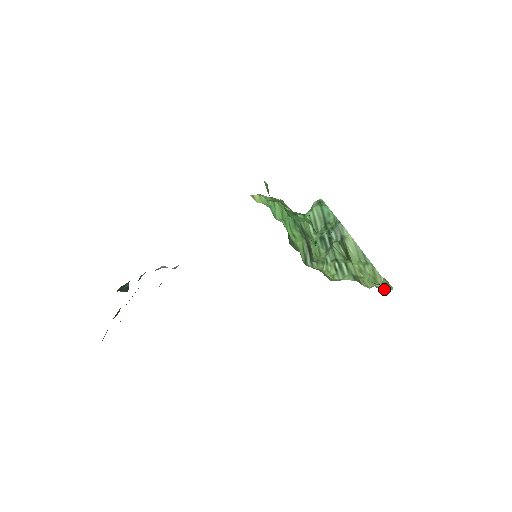
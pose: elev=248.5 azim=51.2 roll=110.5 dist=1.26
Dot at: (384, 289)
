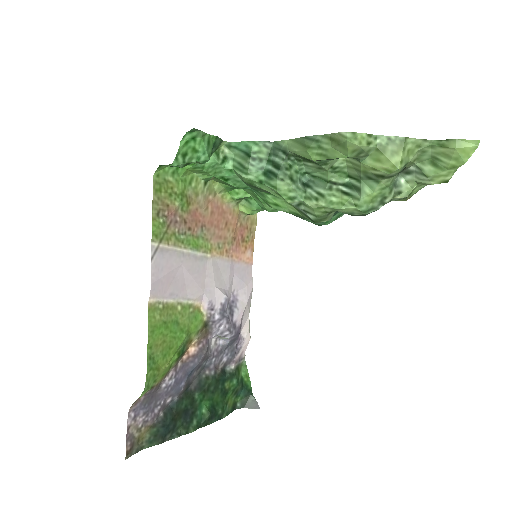
Dot at: (465, 156)
